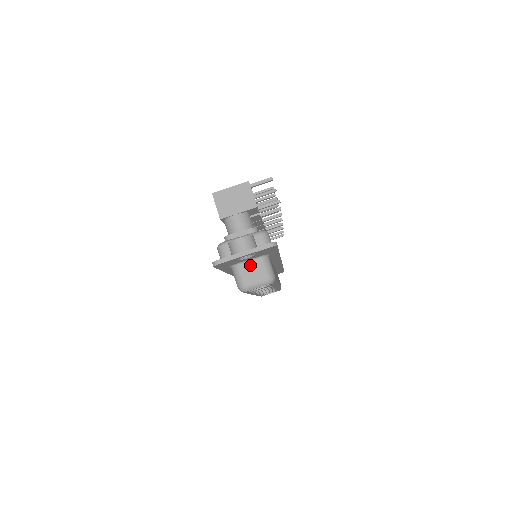
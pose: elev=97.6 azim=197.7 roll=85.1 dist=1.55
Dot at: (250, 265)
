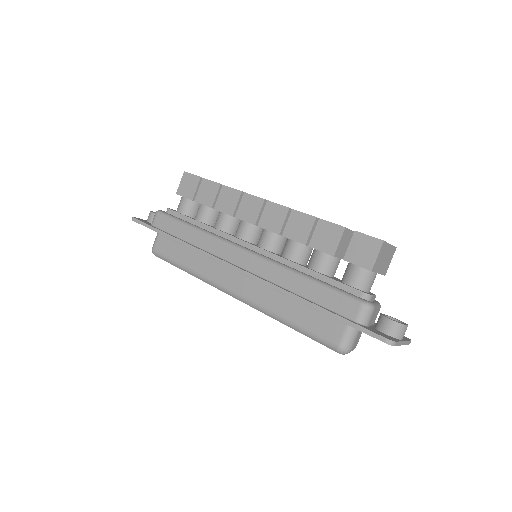
Dot at: occluded
